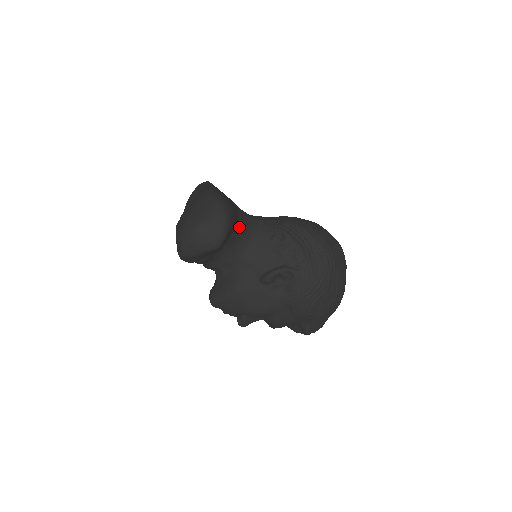
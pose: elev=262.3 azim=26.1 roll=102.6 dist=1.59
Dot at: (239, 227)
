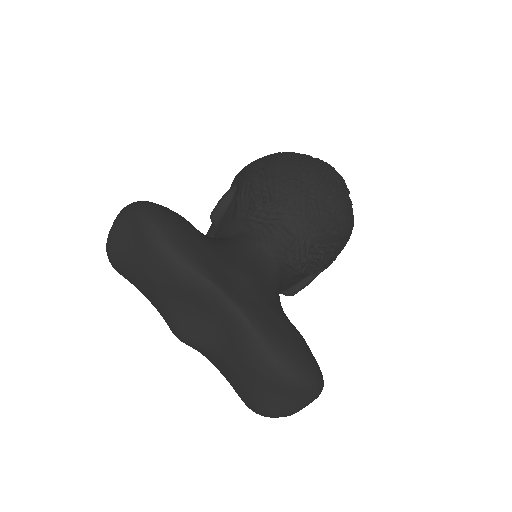
Dot at: occluded
